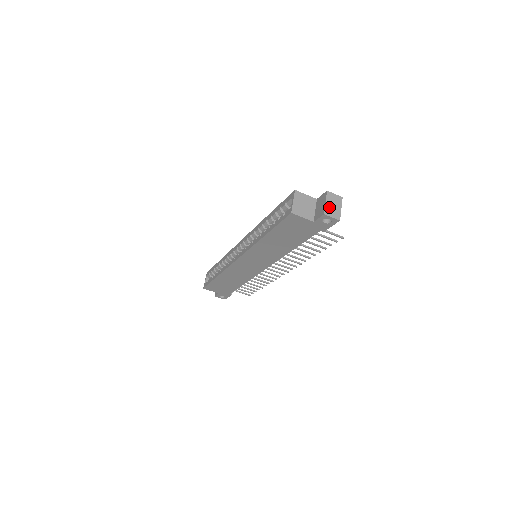
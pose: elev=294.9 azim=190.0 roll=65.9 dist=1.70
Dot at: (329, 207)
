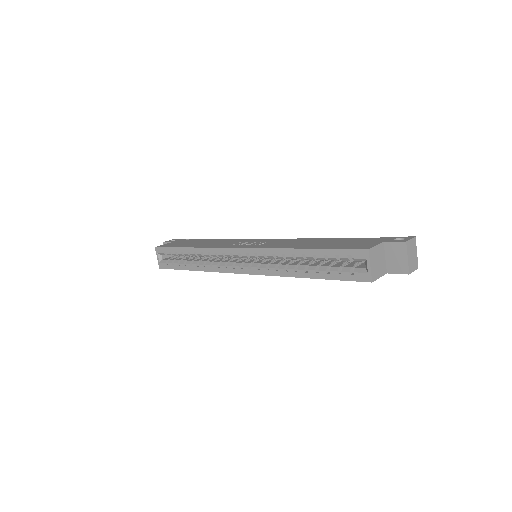
Dot at: (410, 261)
